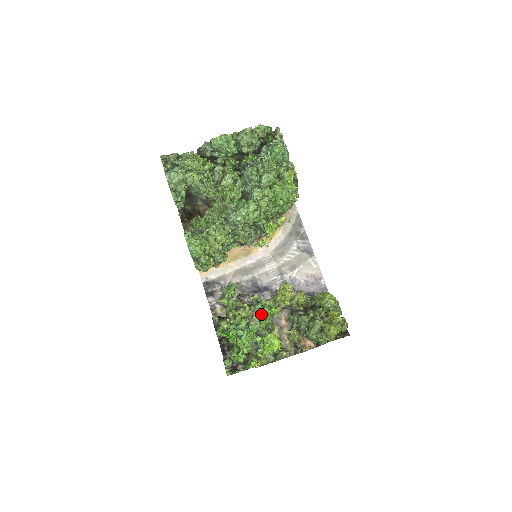
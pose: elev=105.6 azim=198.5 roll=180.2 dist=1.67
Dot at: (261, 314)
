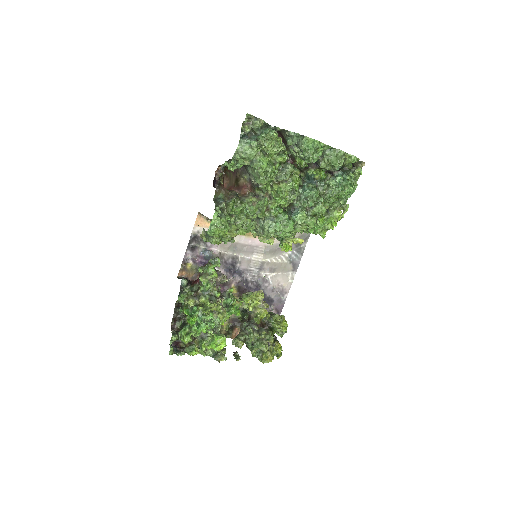
Dot at: (226, 309)
